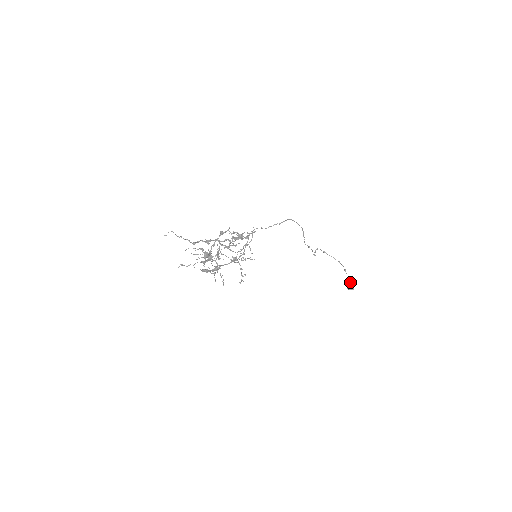
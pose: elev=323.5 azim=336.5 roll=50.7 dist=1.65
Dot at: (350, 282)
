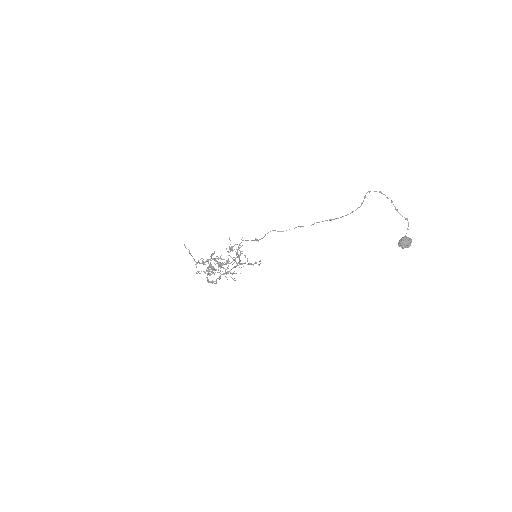
Dot at: (401, 242)
